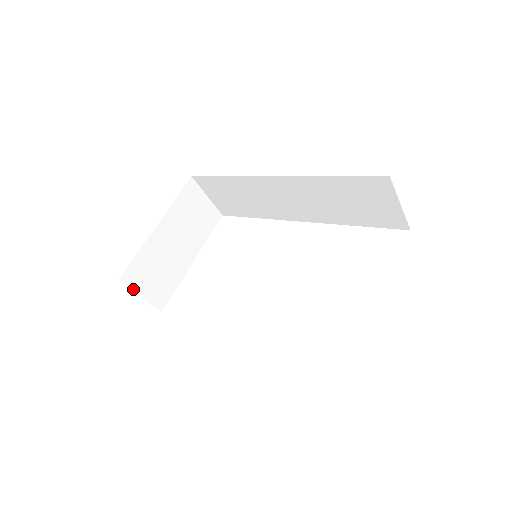
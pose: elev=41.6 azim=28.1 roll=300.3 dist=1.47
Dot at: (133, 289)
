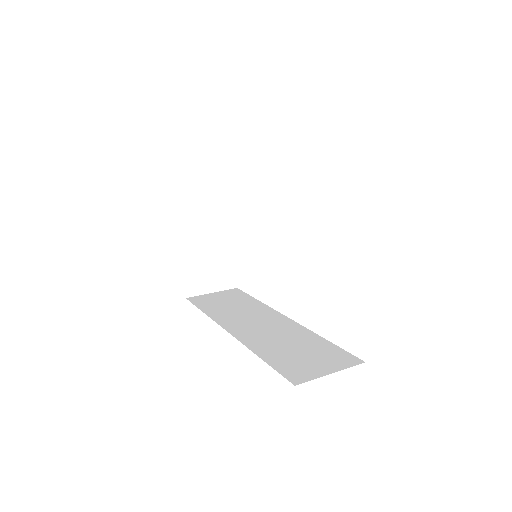
Dot at: (202, 294)
